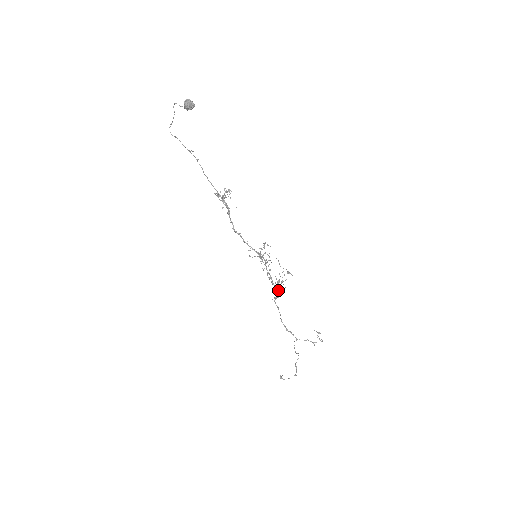
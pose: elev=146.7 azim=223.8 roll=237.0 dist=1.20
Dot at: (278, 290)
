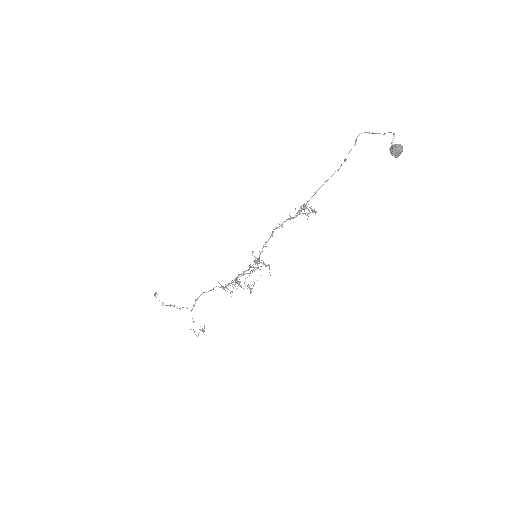
Dot at: occluded
